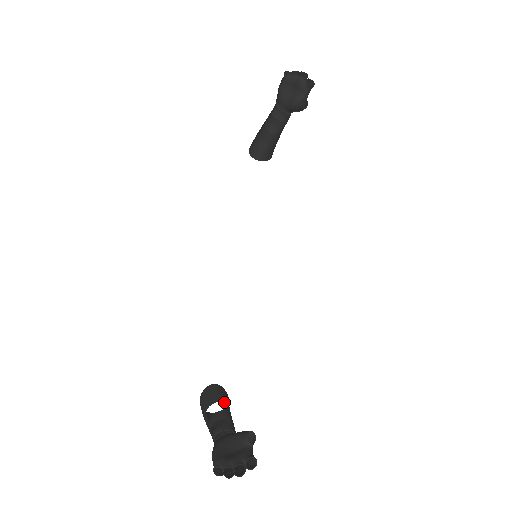
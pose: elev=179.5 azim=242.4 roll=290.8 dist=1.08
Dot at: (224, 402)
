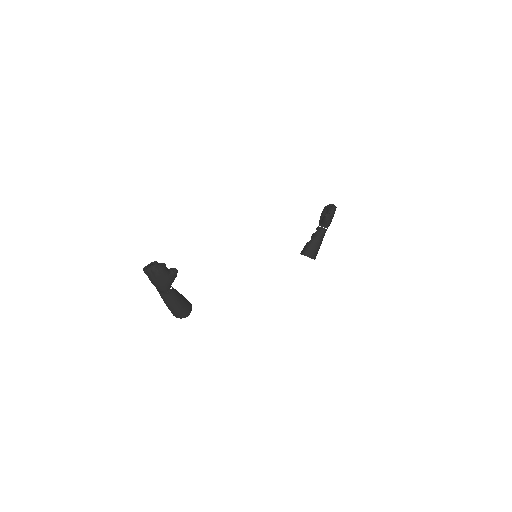
Dot at: (183, 296)
